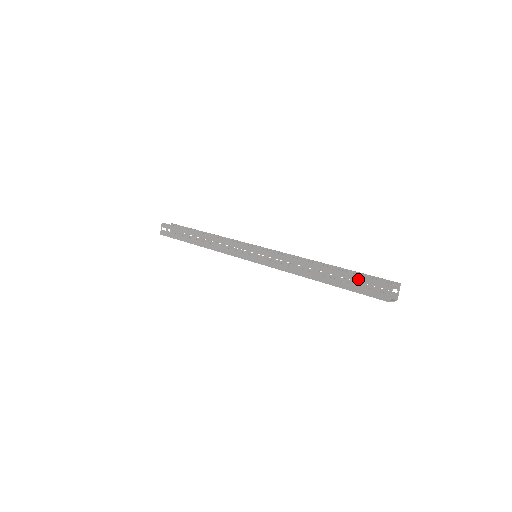
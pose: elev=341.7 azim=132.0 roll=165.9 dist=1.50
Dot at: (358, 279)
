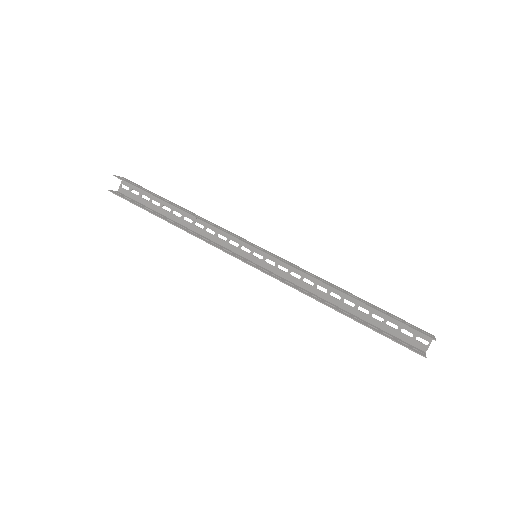
Dot at: occluded
